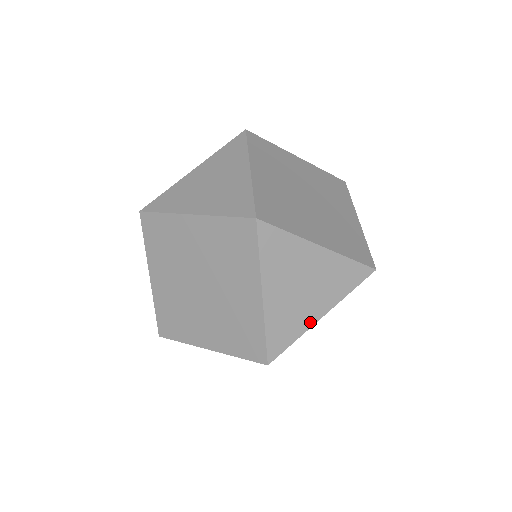
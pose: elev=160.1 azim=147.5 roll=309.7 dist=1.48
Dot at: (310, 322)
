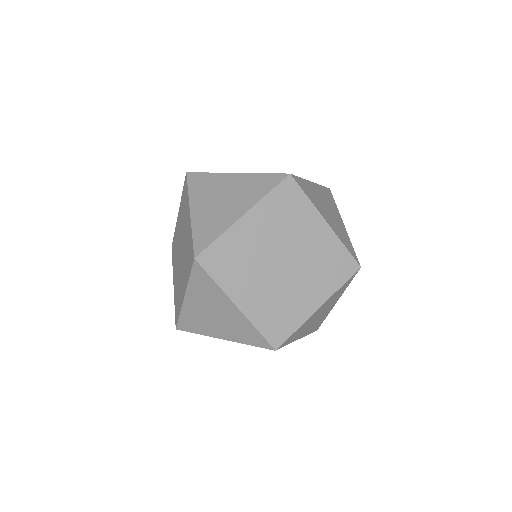
Dot at: (231, 221)
